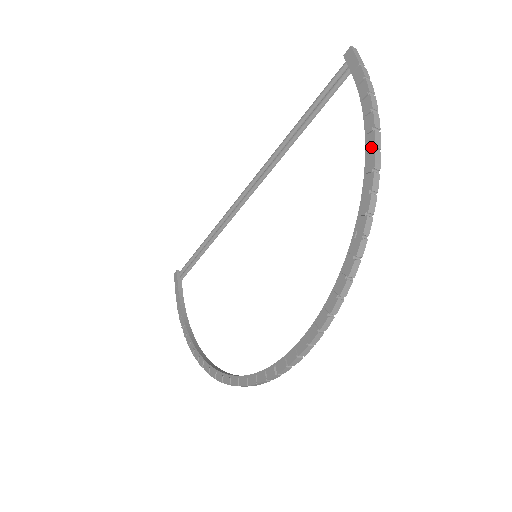
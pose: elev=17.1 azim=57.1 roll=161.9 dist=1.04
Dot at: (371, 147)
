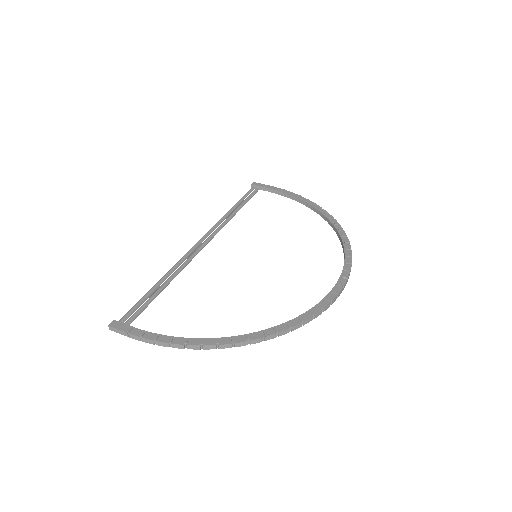
Dot at: (306, 199)
